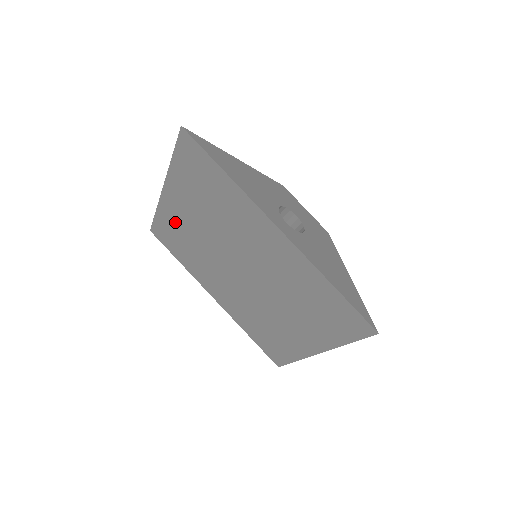
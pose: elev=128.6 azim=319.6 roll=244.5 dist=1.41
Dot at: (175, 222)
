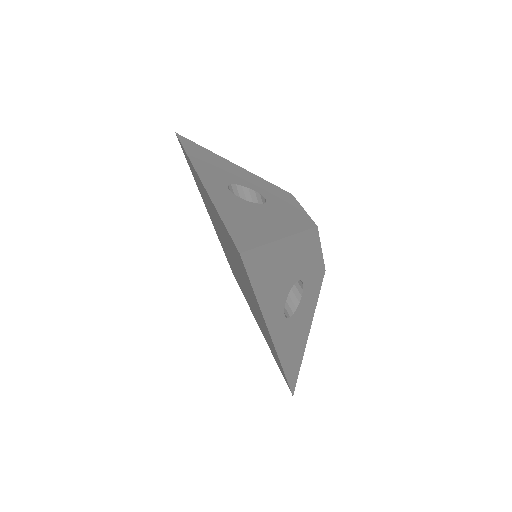
Dot at: (201, 187)
